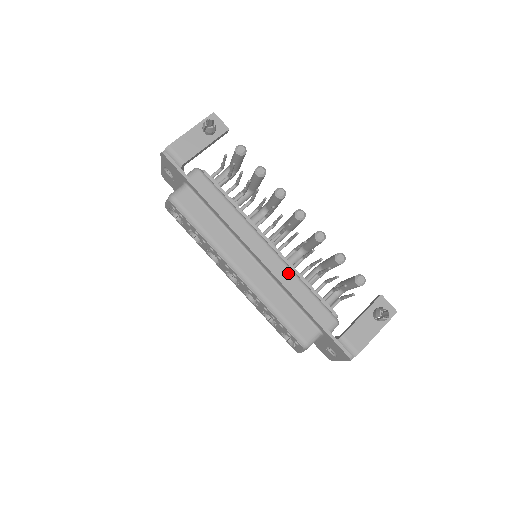
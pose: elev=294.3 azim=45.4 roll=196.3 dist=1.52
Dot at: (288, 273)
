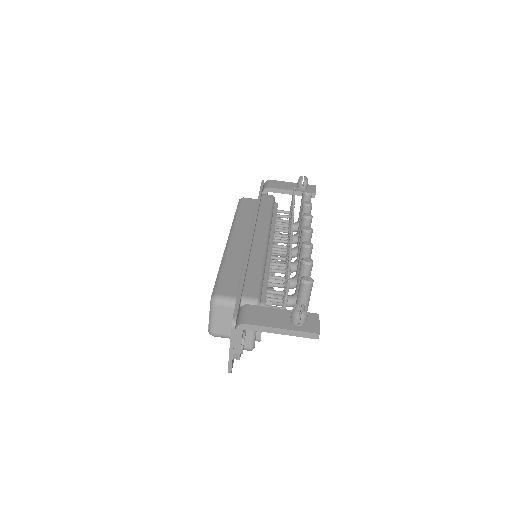
Dot at: (260, 255)
